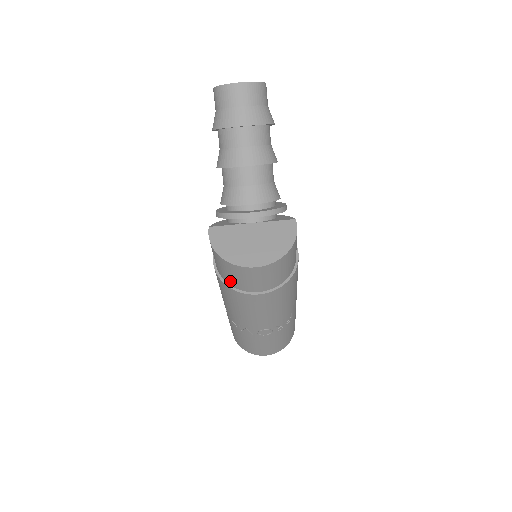
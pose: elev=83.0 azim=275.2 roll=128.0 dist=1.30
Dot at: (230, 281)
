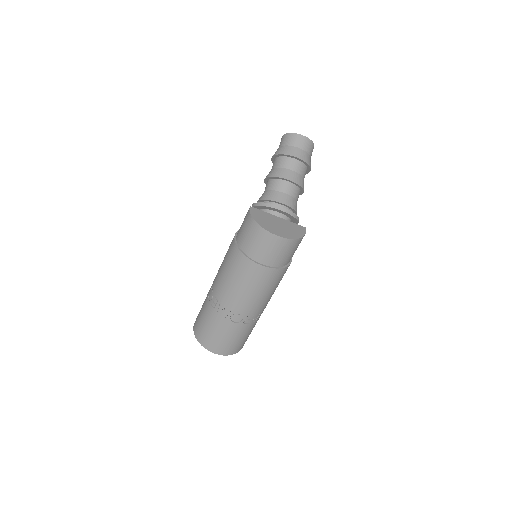
Dot at: (247, 248)
